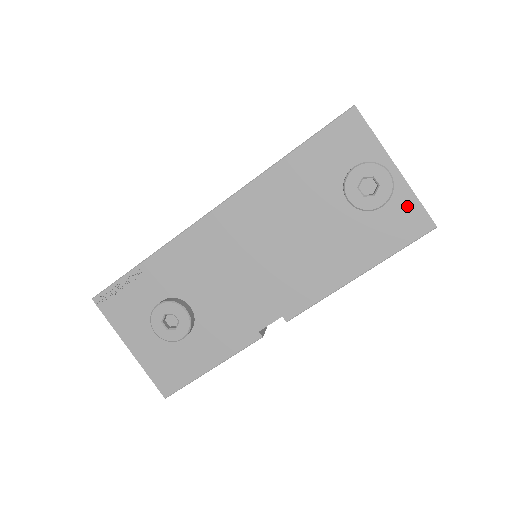
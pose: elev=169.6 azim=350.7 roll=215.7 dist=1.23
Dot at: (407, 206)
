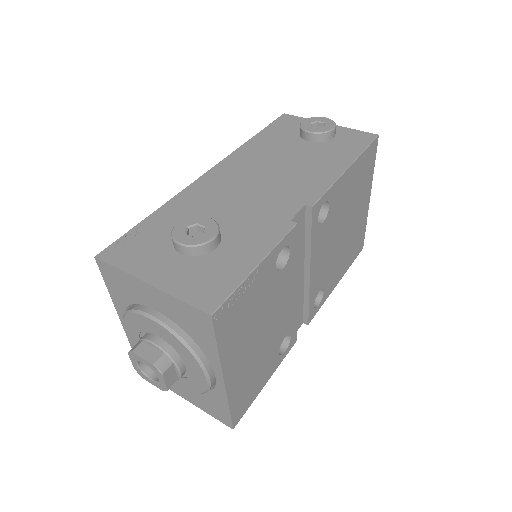
Dot at: (350, 133)
